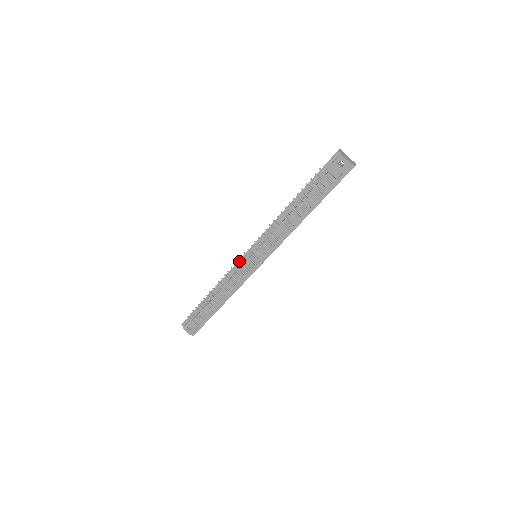
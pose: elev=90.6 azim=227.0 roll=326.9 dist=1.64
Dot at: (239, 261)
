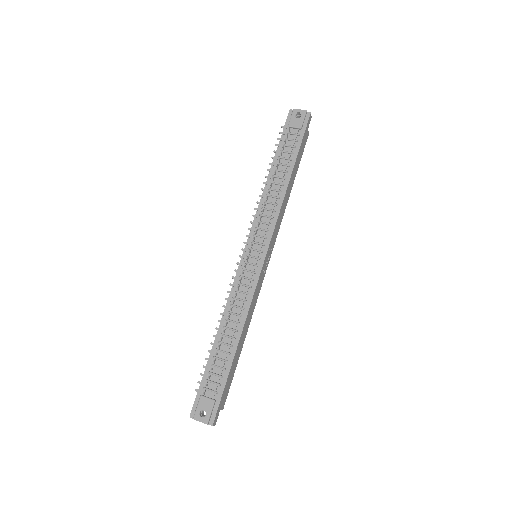
Dot at: (239, 263)
